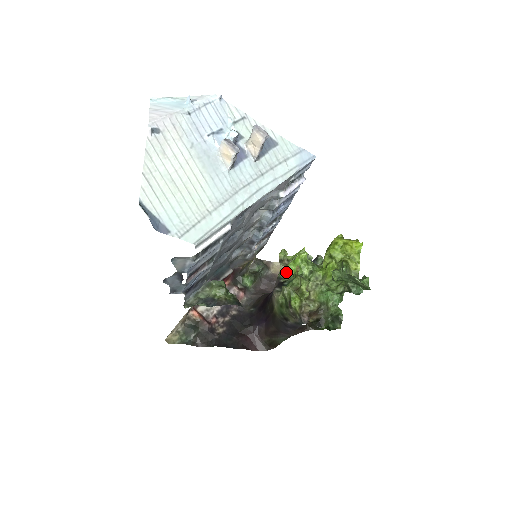
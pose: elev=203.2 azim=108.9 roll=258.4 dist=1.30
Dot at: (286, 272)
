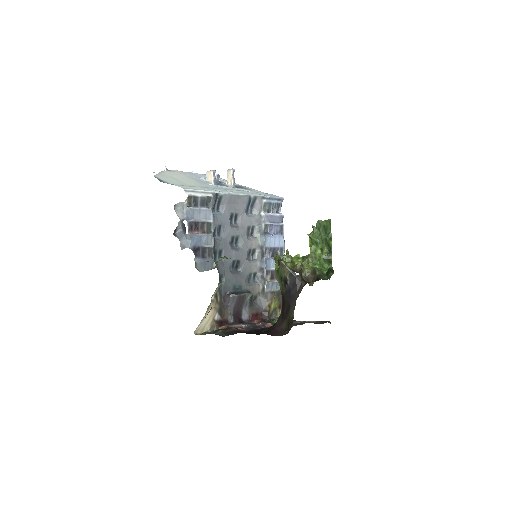
Dot at: occluded
